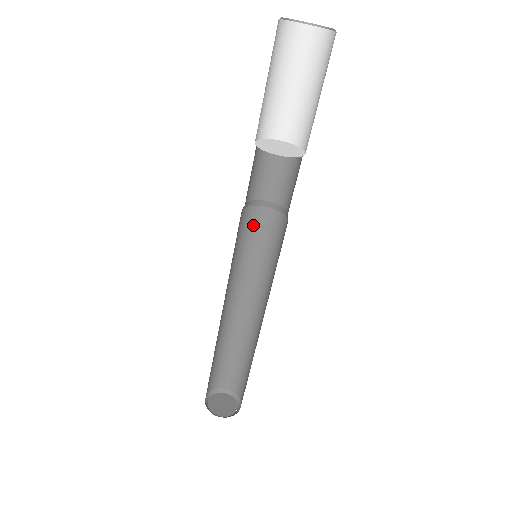
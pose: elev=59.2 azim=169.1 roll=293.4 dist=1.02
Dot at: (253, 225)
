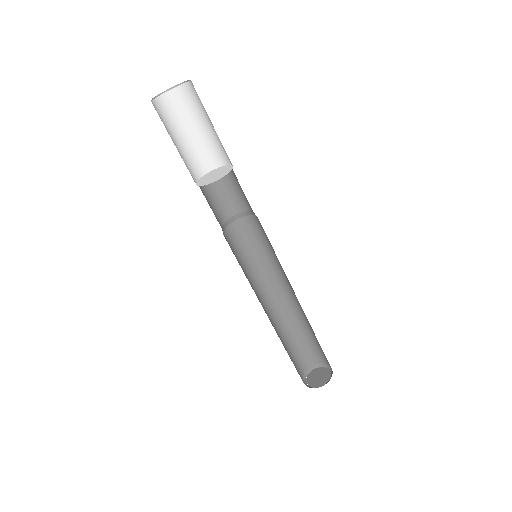
Dot at: (234, 242)
